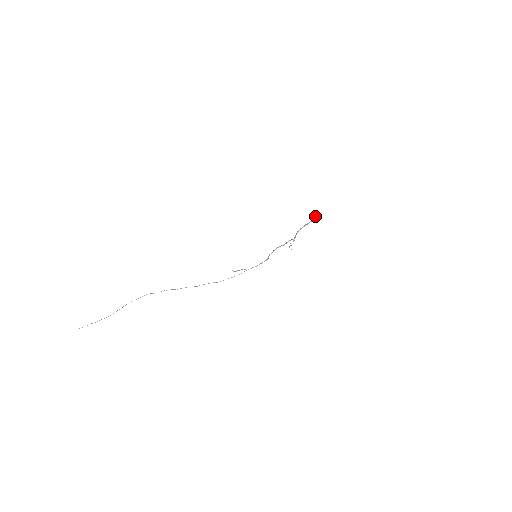
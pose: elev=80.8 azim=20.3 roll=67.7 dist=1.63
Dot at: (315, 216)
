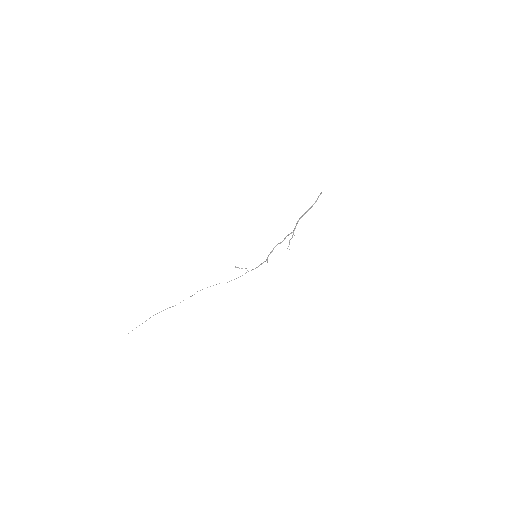
Dot at: (319, 195)
